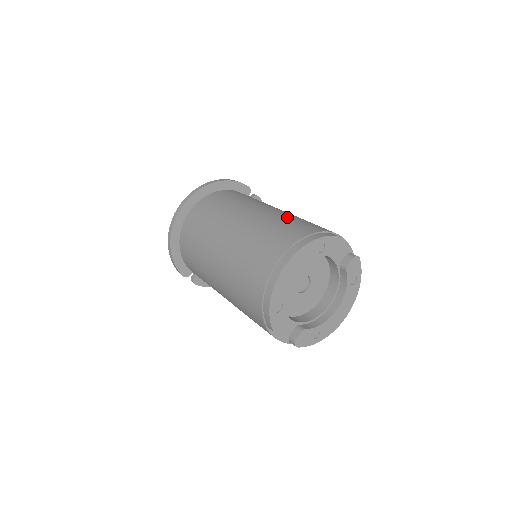
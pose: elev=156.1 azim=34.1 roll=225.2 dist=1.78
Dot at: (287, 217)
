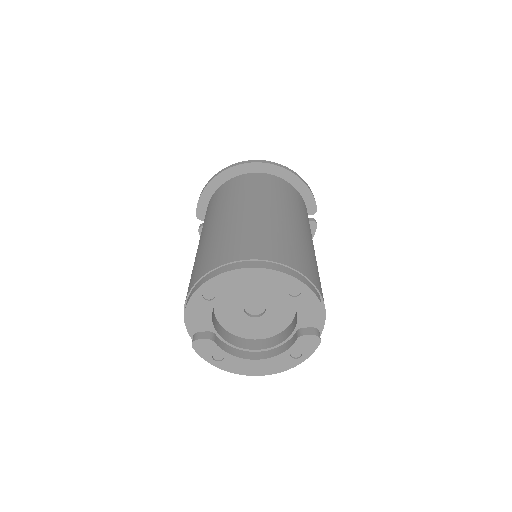
Dot at: (305, 247)
